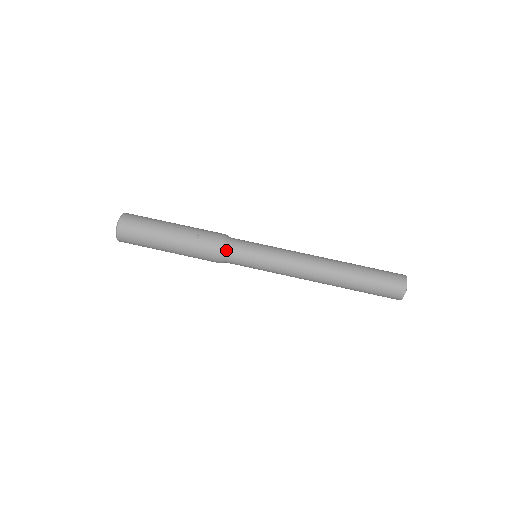
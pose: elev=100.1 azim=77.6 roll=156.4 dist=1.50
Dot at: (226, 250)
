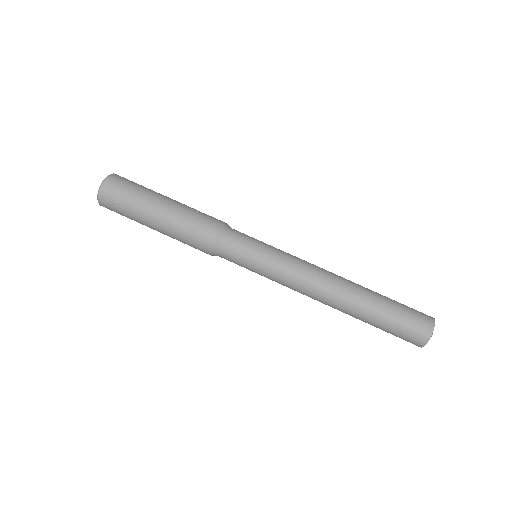
Dot at: (227, 230)
